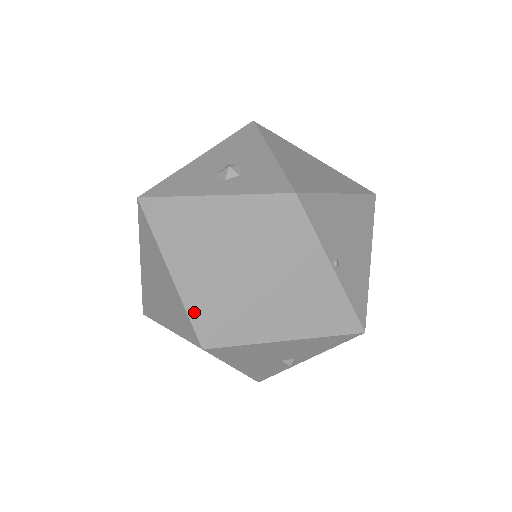
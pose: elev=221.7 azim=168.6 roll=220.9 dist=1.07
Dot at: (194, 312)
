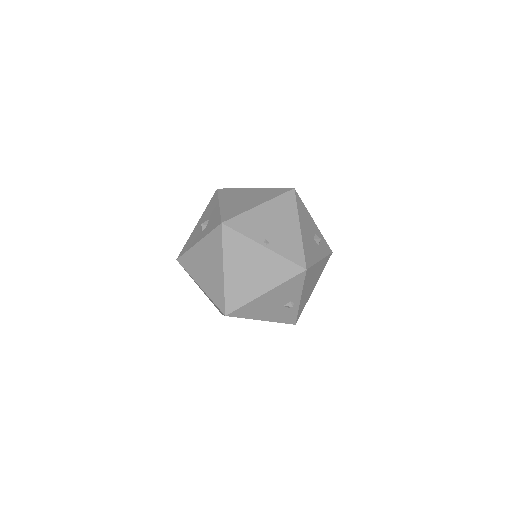
Dot at: (215, 300)
